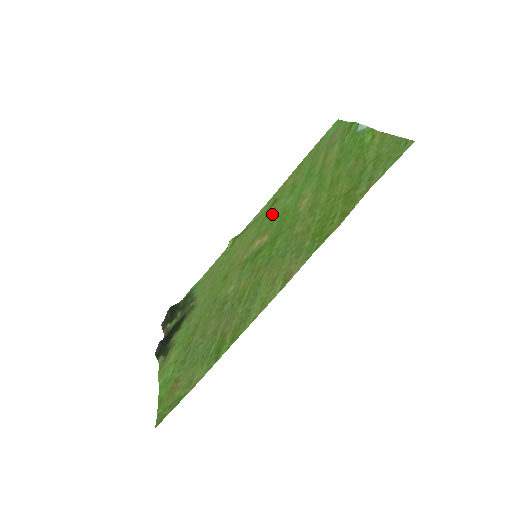
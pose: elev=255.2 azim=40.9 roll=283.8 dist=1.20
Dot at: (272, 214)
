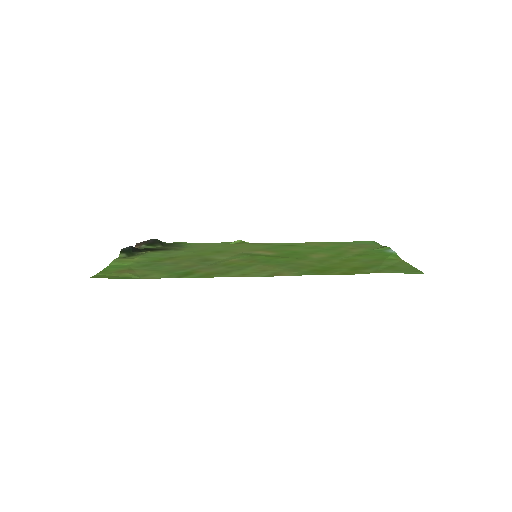
Dot at: (286, 248)
